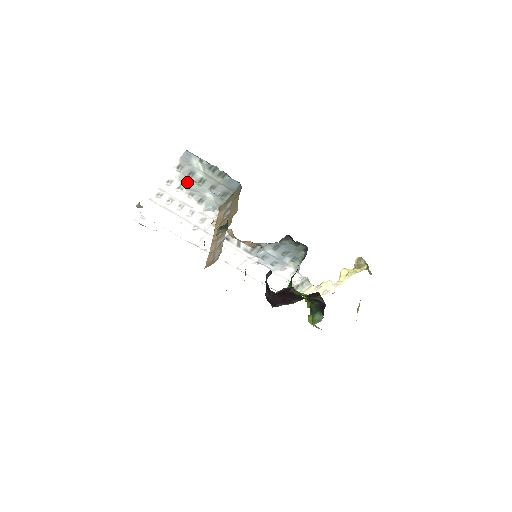
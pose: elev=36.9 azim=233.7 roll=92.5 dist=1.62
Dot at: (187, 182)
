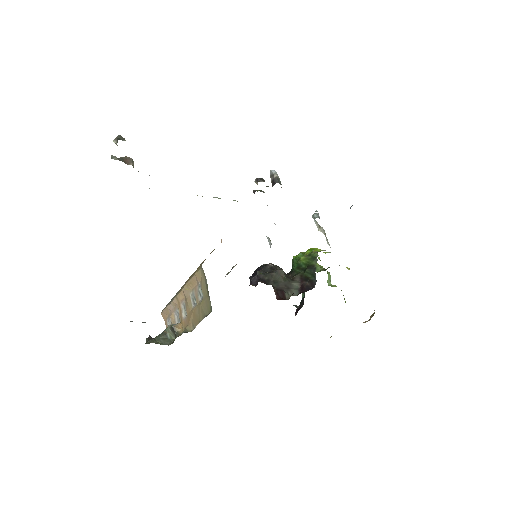
Dot at: occluded
